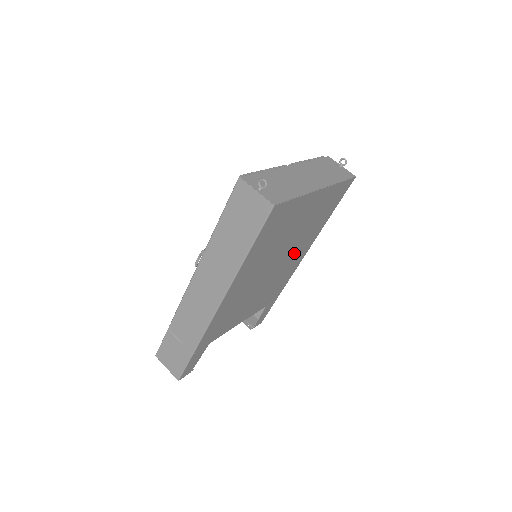
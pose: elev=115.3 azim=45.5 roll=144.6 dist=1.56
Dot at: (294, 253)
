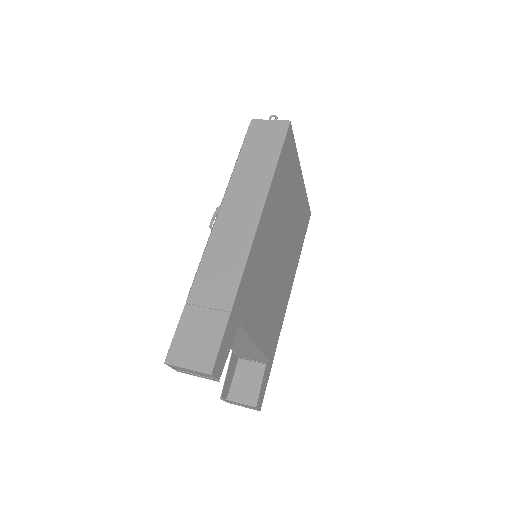
Dot at: (287, 266)
